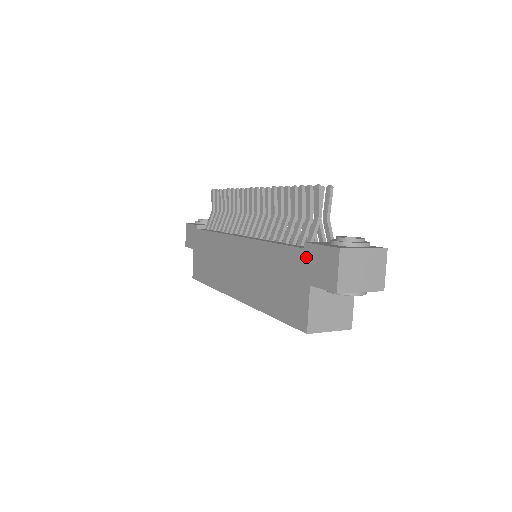
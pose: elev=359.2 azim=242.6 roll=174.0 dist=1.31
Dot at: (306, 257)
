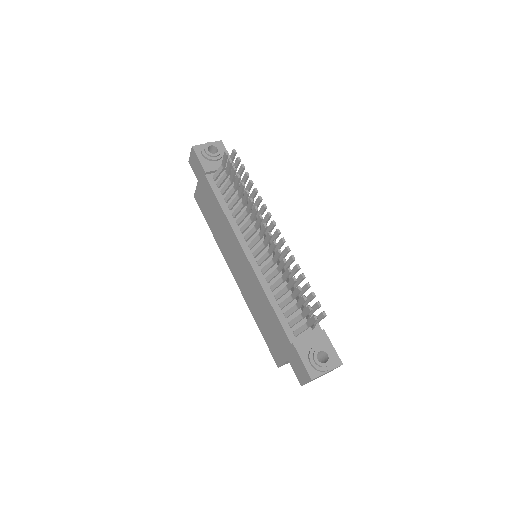
Dot at: (291, 350)
